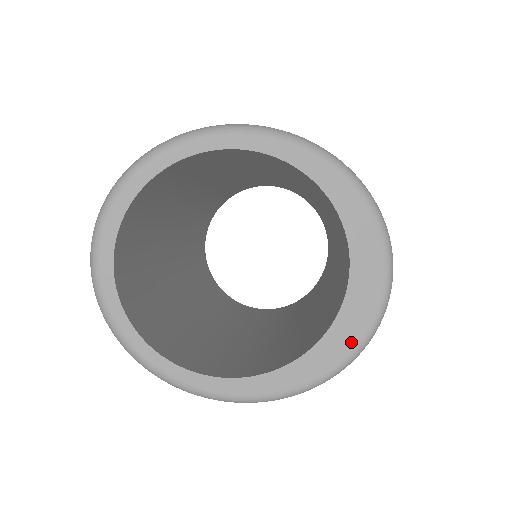
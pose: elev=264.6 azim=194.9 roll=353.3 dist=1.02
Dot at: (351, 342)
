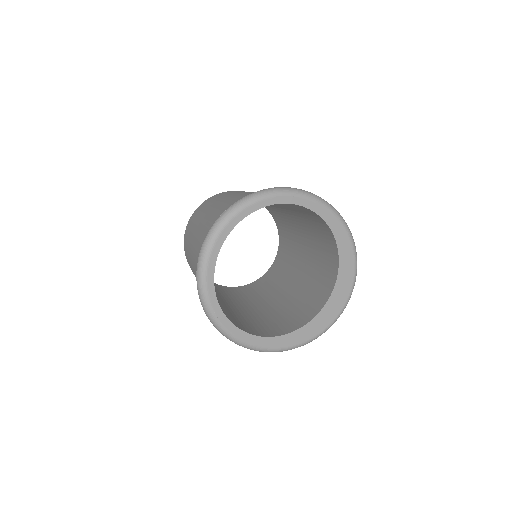
Dot at: (326, 323)
